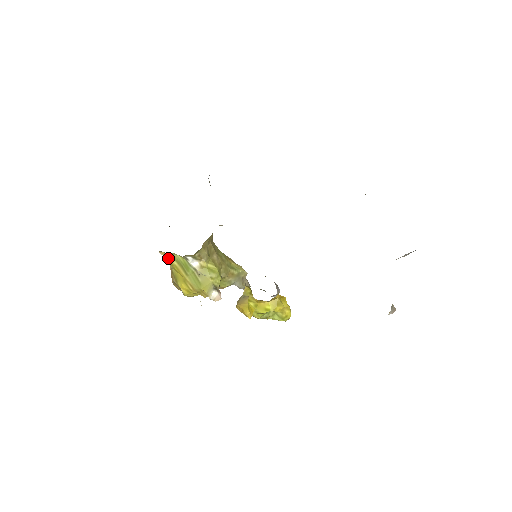
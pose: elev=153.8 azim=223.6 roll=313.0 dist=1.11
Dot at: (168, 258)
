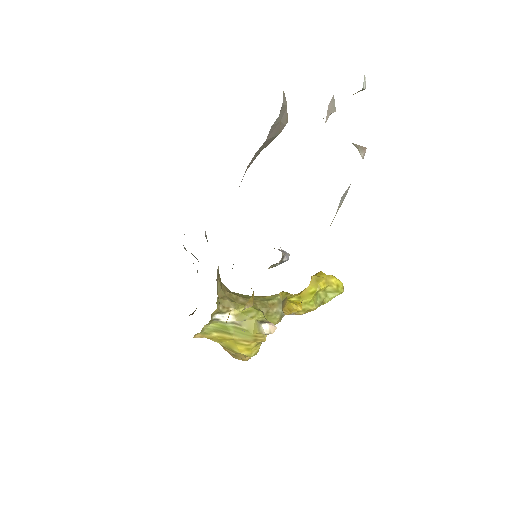
Dot at: (206, 336)
